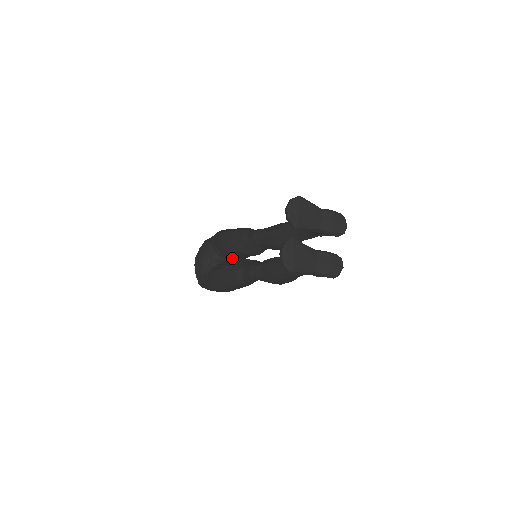
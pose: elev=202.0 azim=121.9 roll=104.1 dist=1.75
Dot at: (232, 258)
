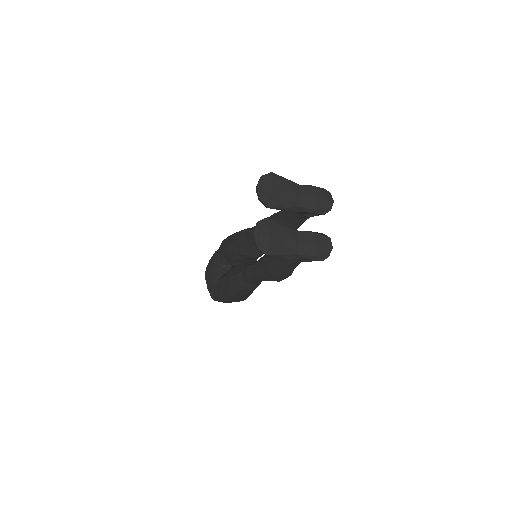
Dot at: (238, 264)
